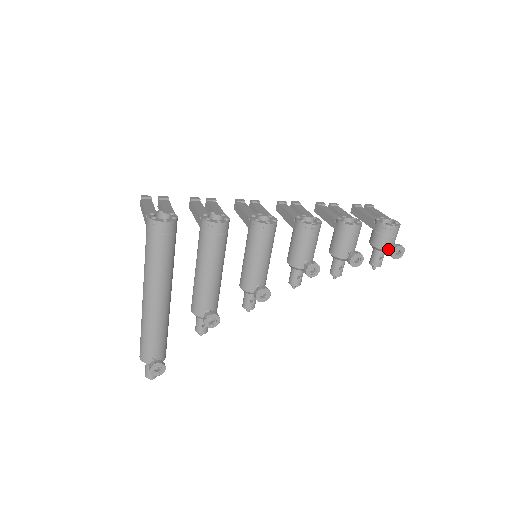
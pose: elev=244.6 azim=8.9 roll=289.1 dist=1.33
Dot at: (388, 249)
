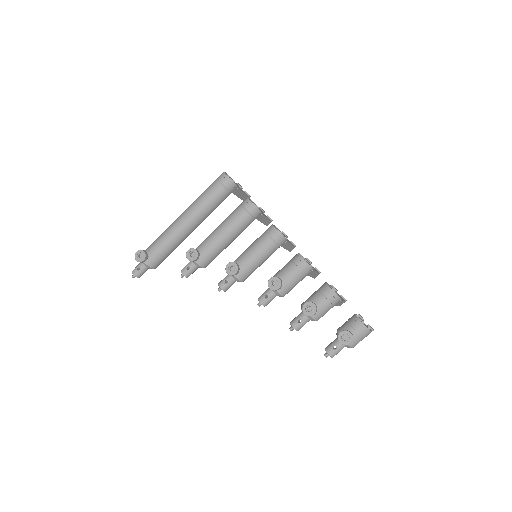
Dot at: occluded
